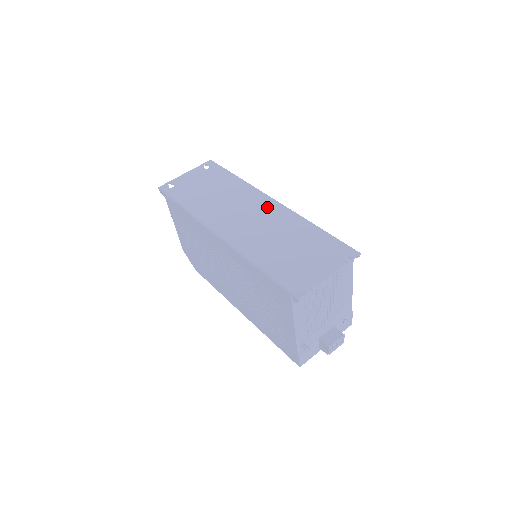
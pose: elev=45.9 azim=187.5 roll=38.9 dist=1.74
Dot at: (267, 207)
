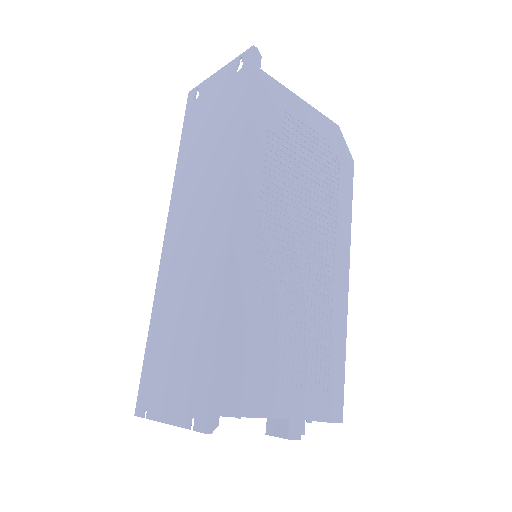
Dot at: (216, 227)
